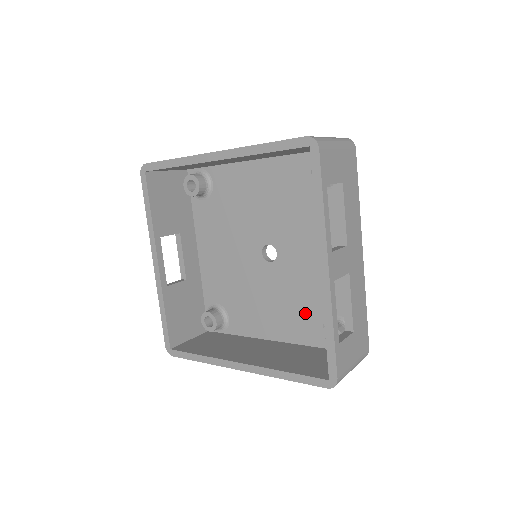
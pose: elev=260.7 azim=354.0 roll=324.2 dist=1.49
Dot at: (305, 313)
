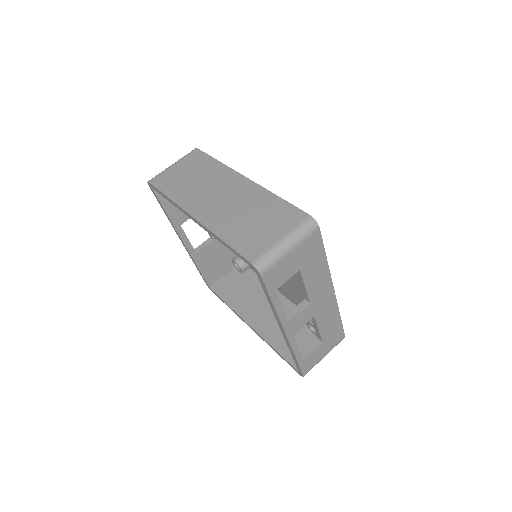
Dot at: (300, 297)
